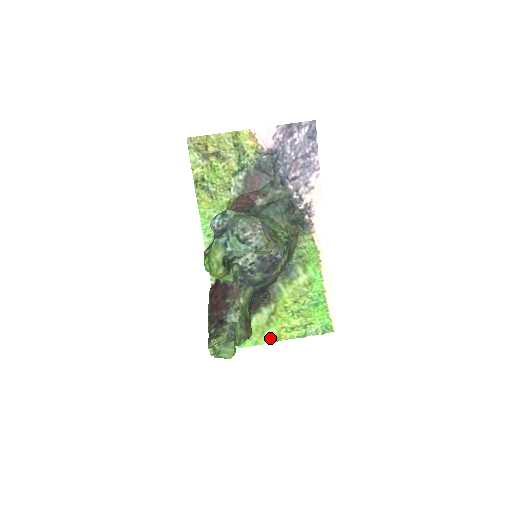
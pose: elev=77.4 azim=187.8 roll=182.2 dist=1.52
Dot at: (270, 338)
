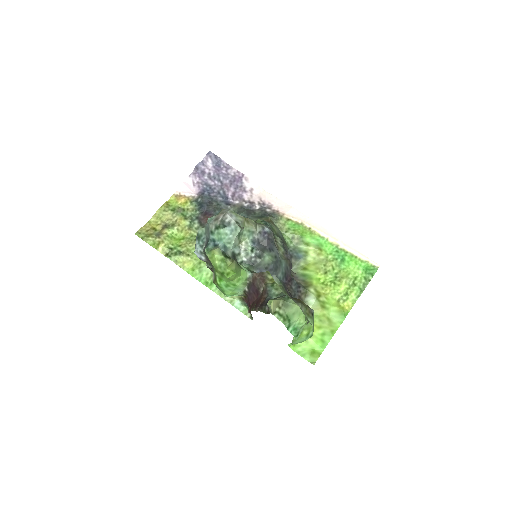
Dot at: (338, 318)
